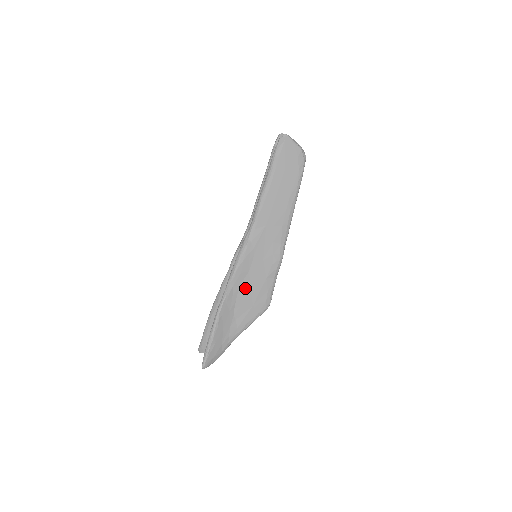
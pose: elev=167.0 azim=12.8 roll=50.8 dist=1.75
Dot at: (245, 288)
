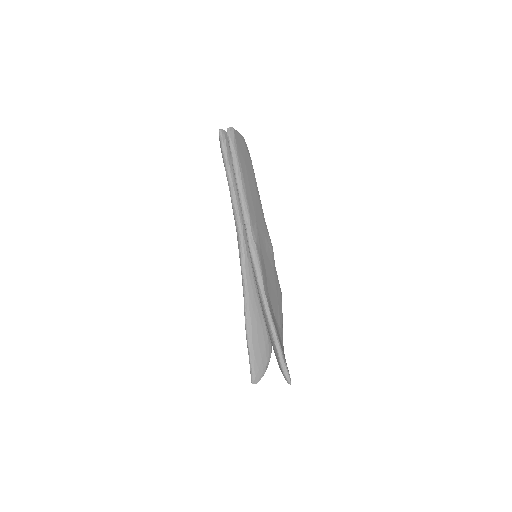
Dot at: (270, 289)
